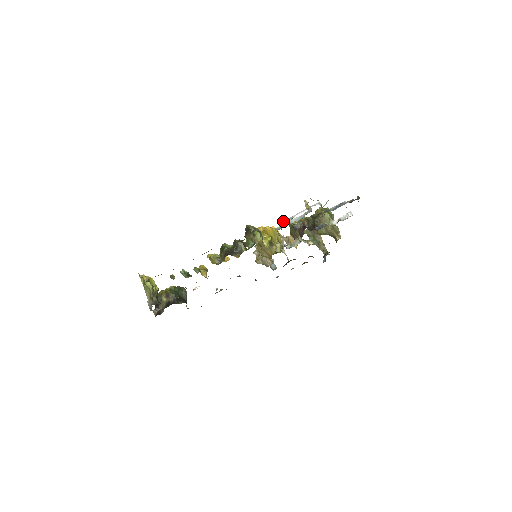
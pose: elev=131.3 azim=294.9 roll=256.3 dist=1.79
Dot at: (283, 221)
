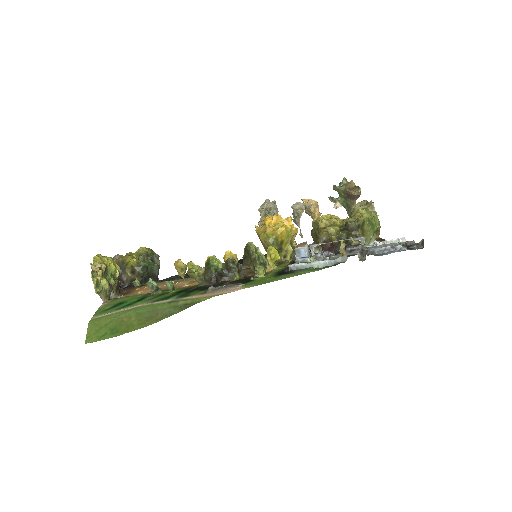
Dot at: (302, 250)
